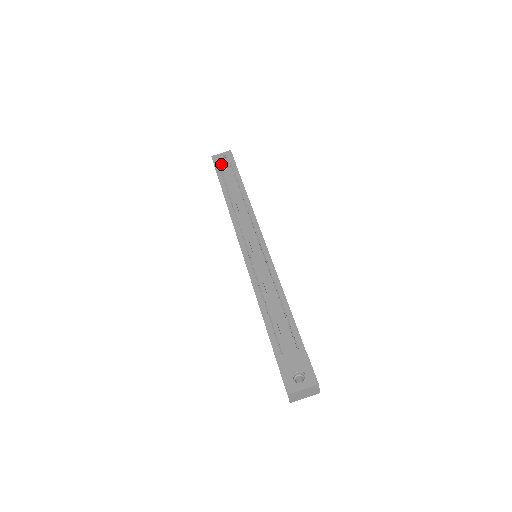
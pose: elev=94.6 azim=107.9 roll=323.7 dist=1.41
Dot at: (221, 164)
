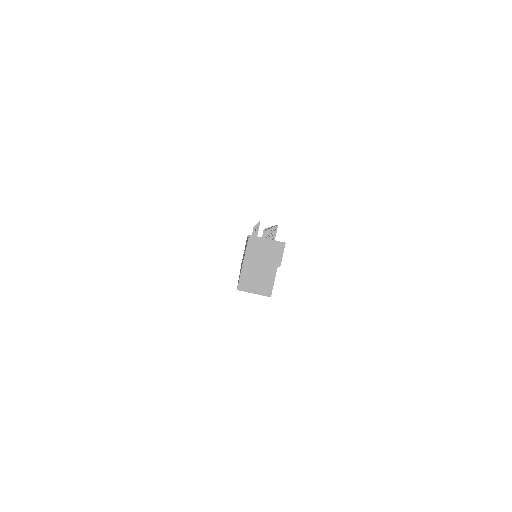
Dot at: occluded
